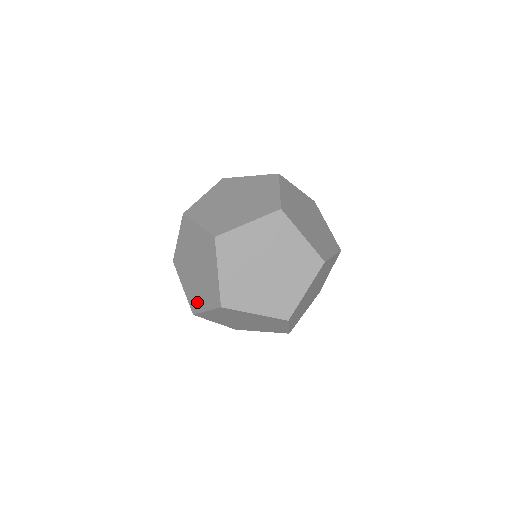
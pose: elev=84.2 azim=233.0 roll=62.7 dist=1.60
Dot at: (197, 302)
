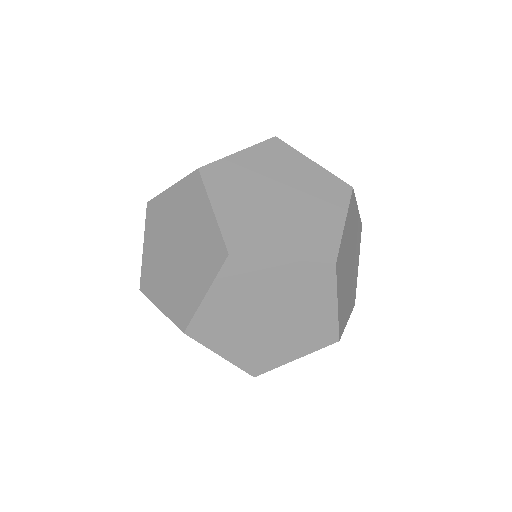
Dot at: occluded
